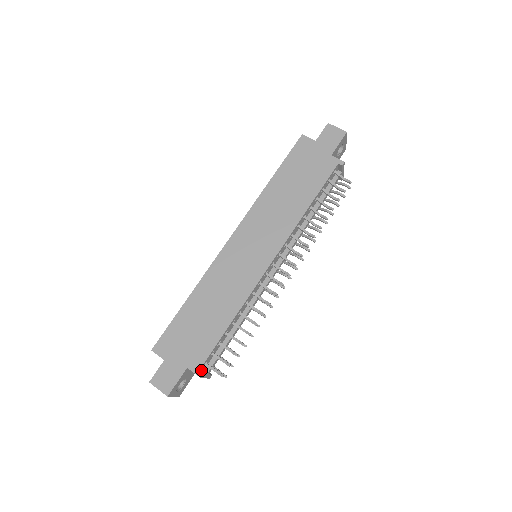
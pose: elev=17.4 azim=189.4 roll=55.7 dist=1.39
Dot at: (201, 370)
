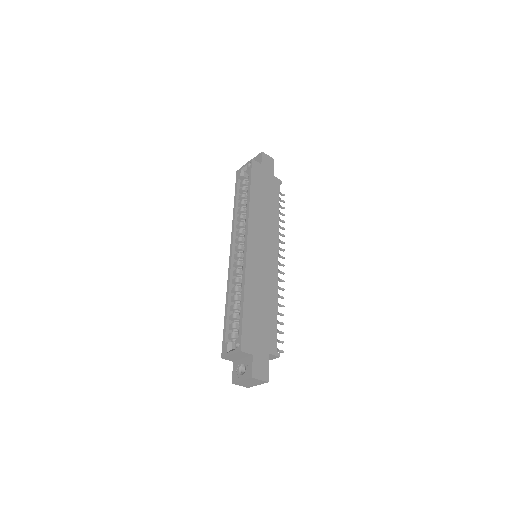
Dot at: occluded
